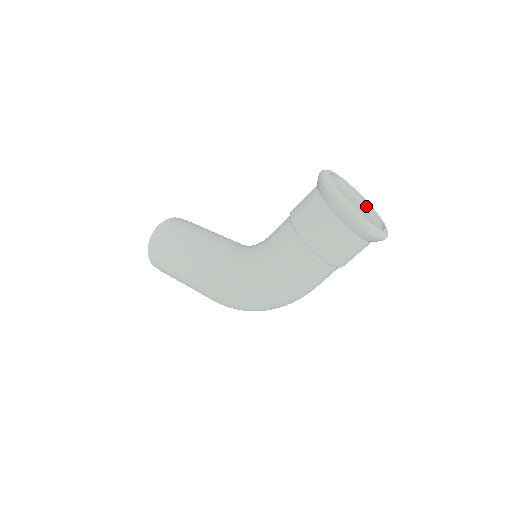
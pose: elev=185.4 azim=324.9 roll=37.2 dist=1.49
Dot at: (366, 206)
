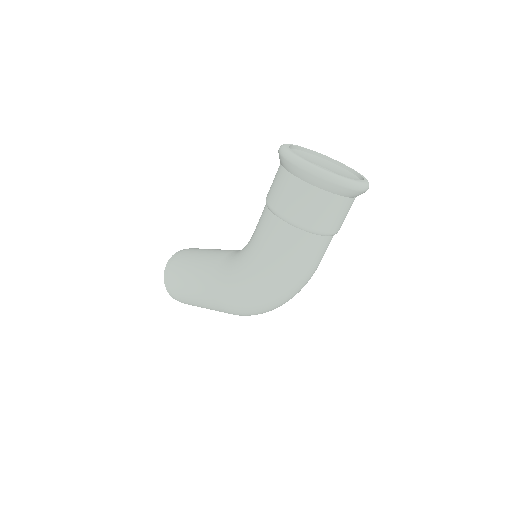
Dot at: (346, 170)
